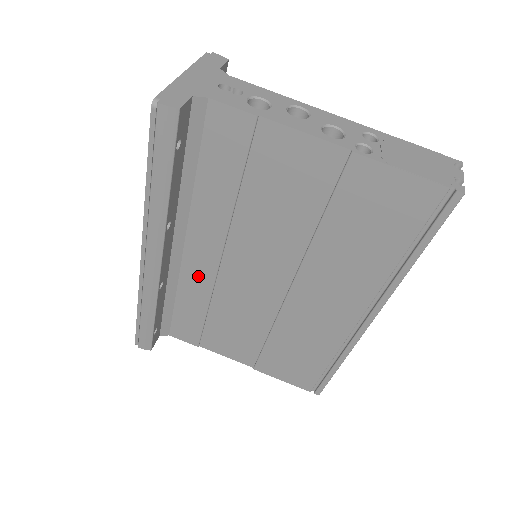
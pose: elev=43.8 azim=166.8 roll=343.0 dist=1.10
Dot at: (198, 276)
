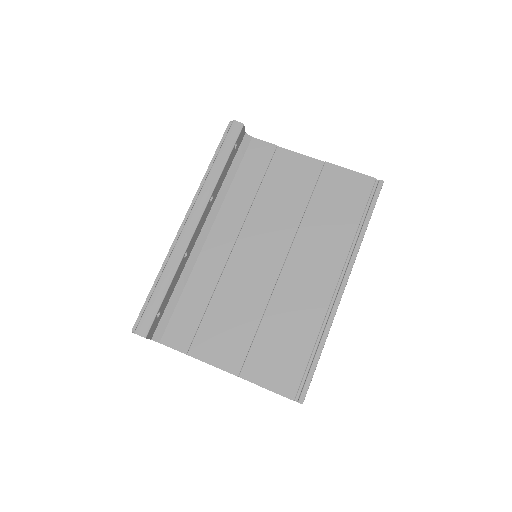
Dot at: (212, 261)
